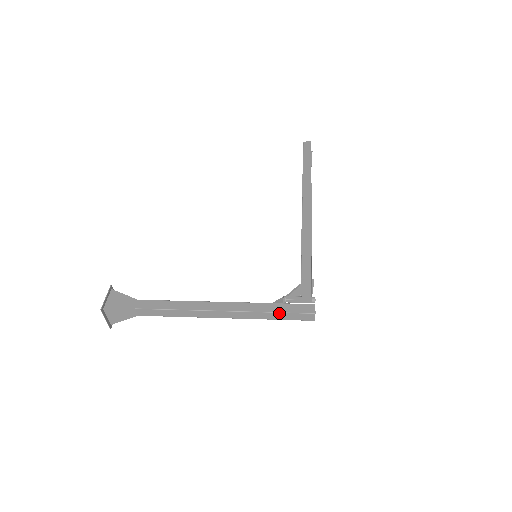
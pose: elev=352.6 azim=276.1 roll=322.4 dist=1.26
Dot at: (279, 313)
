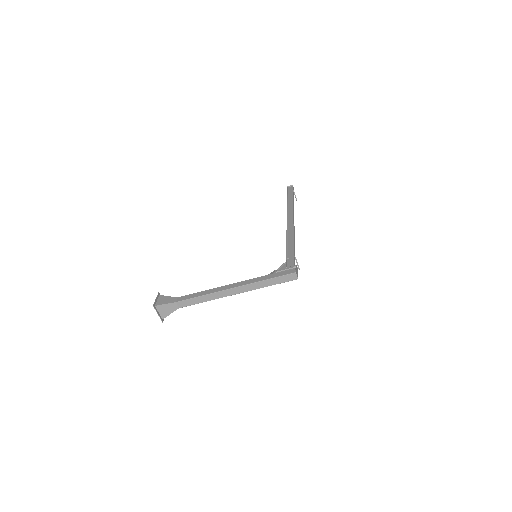
Dot at: (271, 279)
